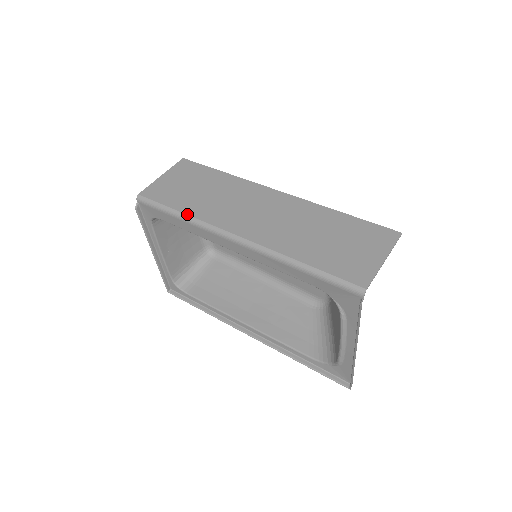
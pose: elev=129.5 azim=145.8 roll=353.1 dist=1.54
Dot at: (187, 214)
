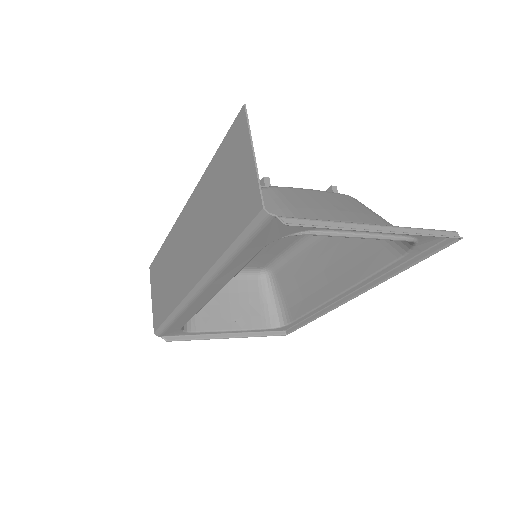
Dot at: (171, 312)
